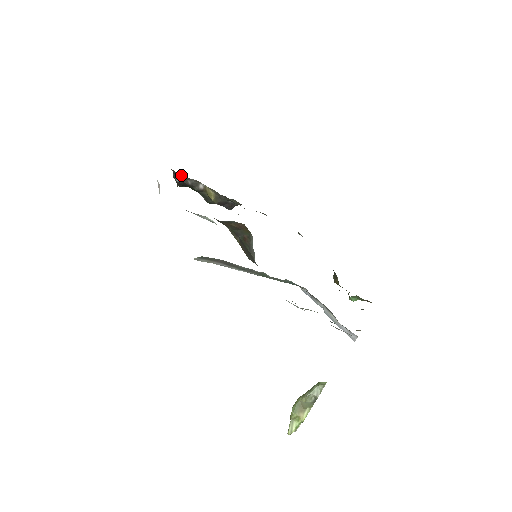
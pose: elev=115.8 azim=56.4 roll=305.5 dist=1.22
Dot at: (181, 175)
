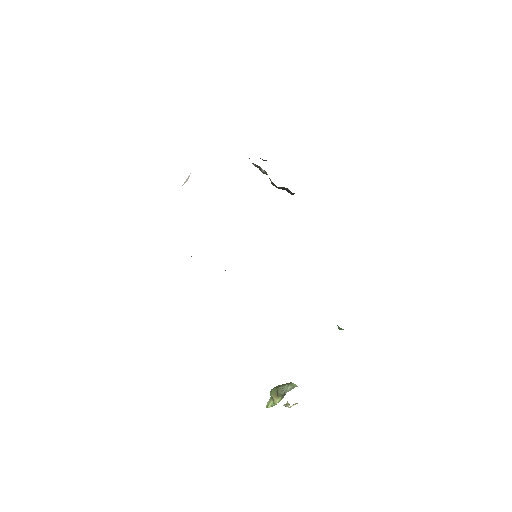
Dot at: occluded
